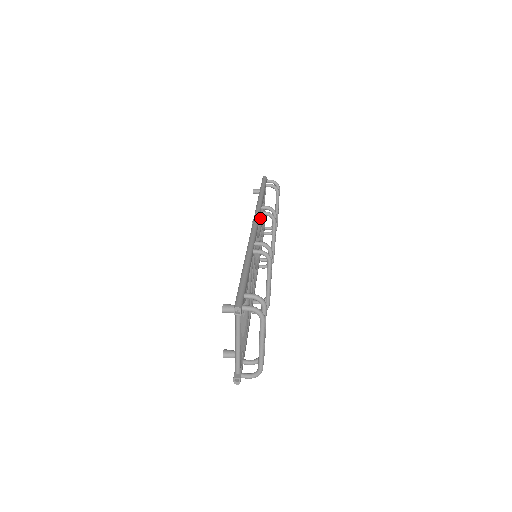
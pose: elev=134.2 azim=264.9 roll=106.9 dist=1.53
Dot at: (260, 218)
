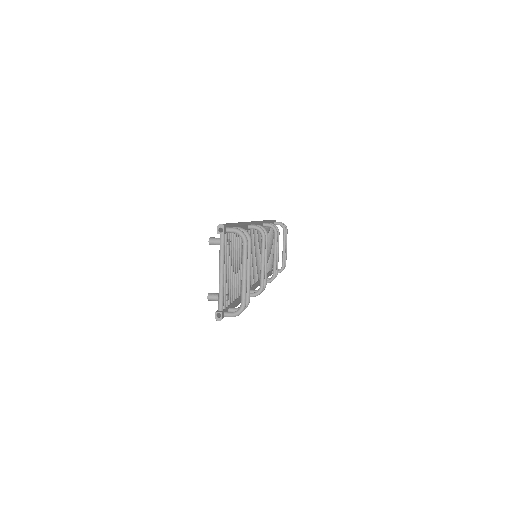
Dot at: occluded
